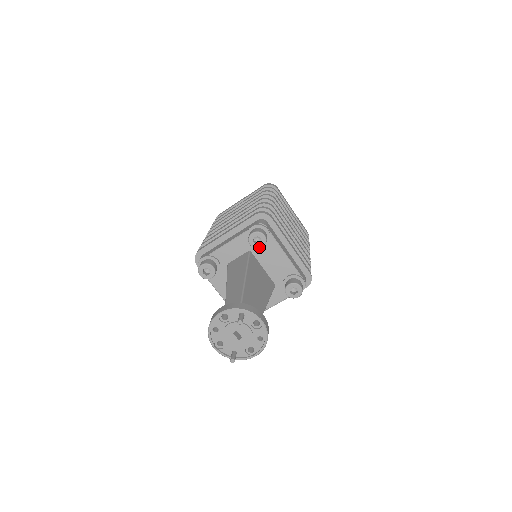
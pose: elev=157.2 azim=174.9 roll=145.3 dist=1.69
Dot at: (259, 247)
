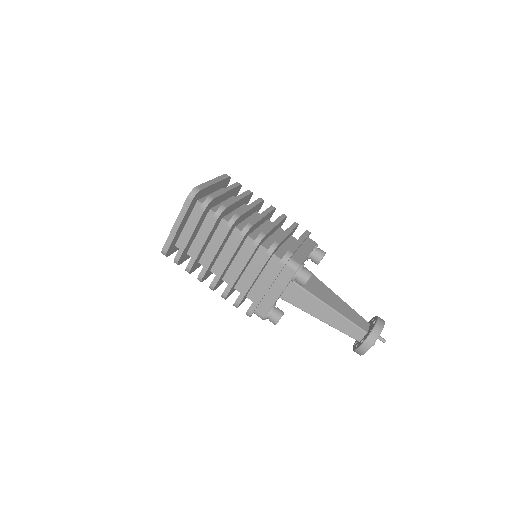
Dot at: occluded
